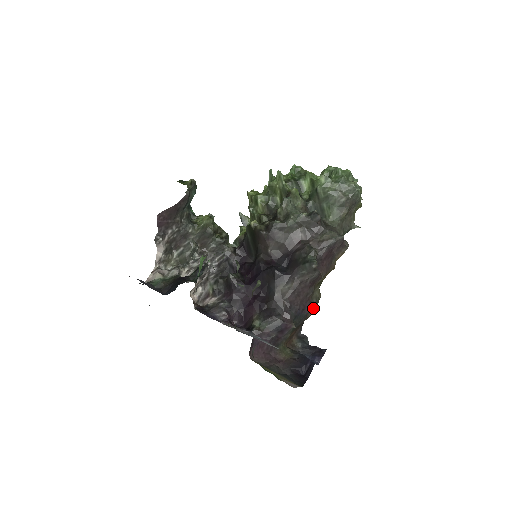
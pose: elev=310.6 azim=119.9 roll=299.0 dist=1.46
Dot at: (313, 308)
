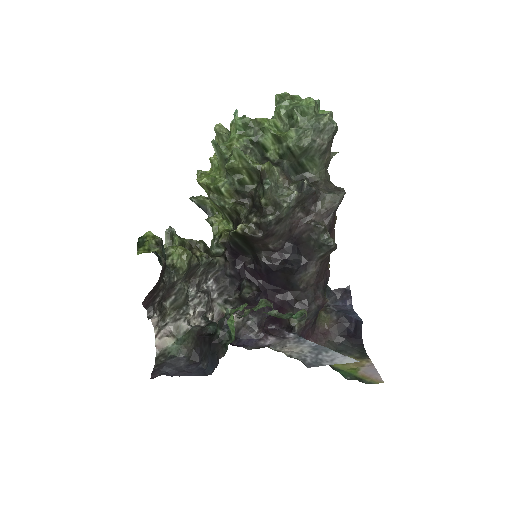
Dot at: (328, 264)
